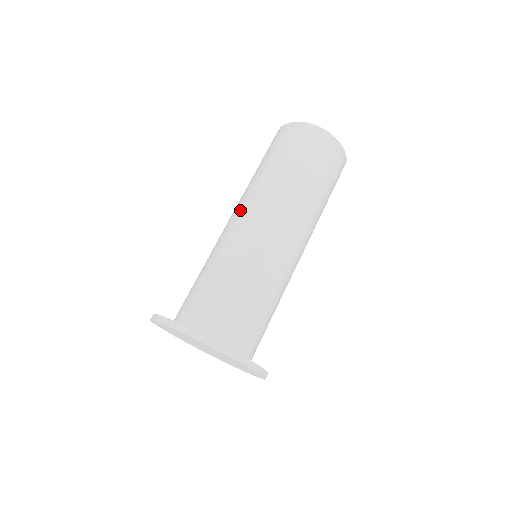
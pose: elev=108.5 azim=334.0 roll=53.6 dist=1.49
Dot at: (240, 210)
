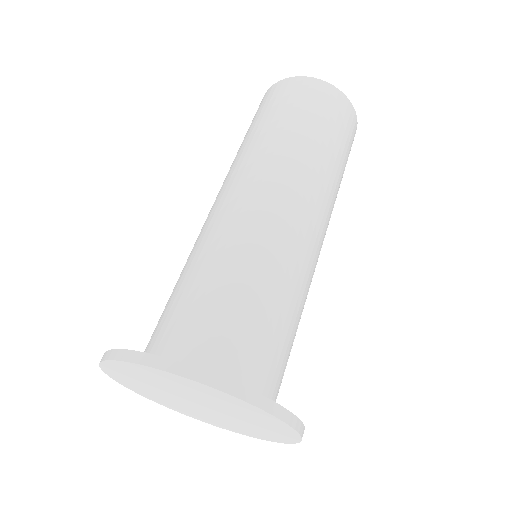
Dot at: occluded
